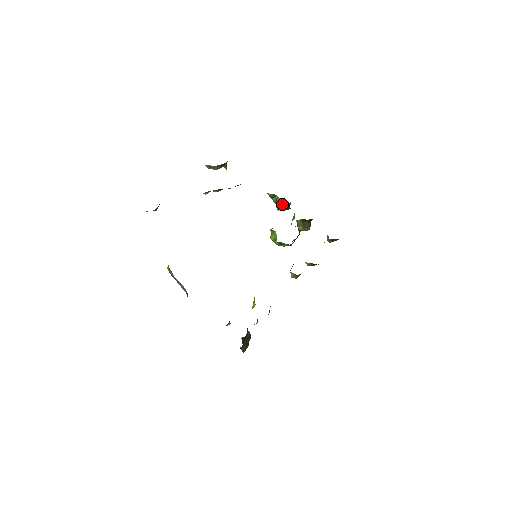
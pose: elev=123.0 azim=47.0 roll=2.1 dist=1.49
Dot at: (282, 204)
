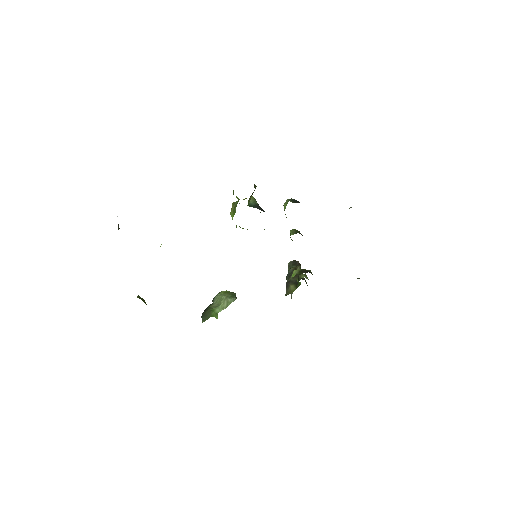
Dot at: occluded
